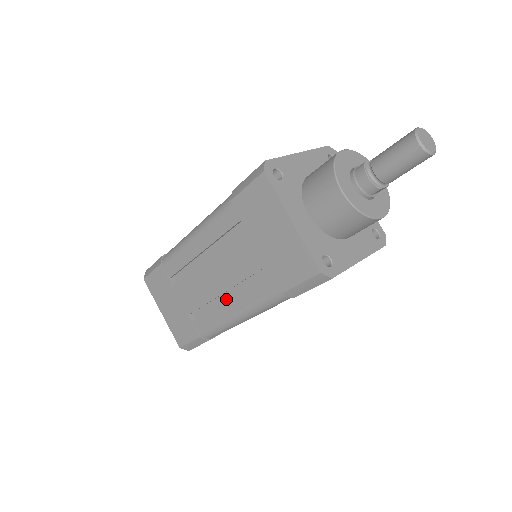
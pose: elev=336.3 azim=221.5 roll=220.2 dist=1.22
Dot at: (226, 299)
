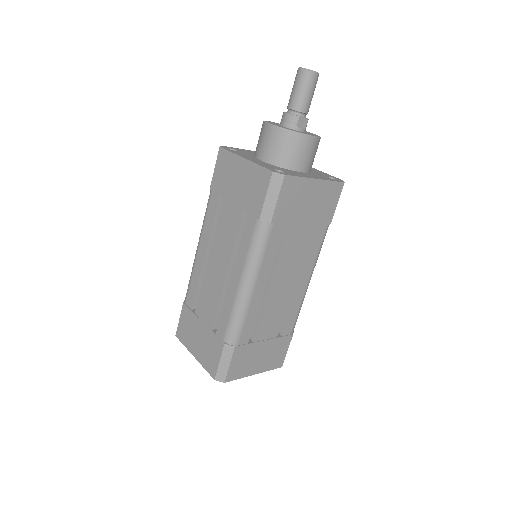
Dot at: occluded
